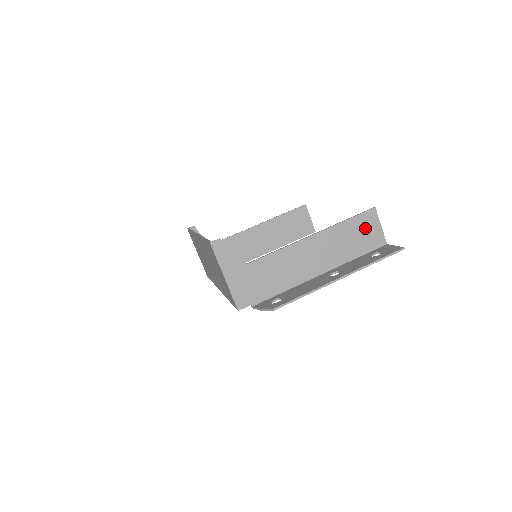
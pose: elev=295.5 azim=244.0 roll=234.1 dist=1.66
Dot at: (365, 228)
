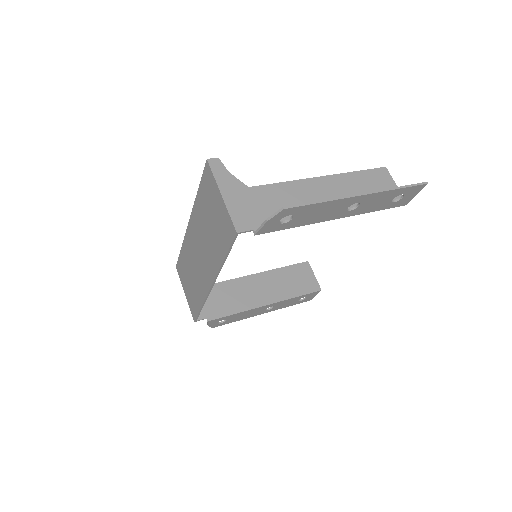
Dot at: (379, 182)
